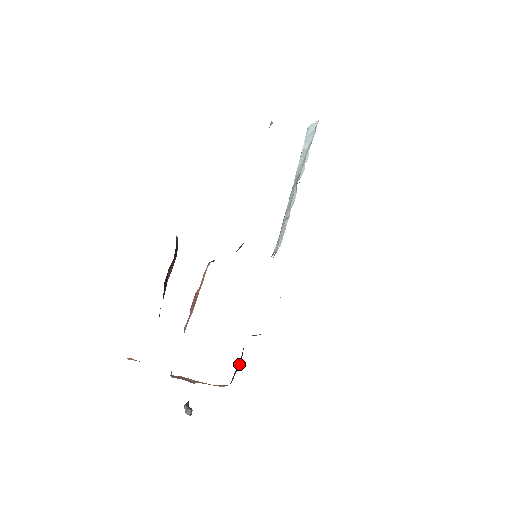
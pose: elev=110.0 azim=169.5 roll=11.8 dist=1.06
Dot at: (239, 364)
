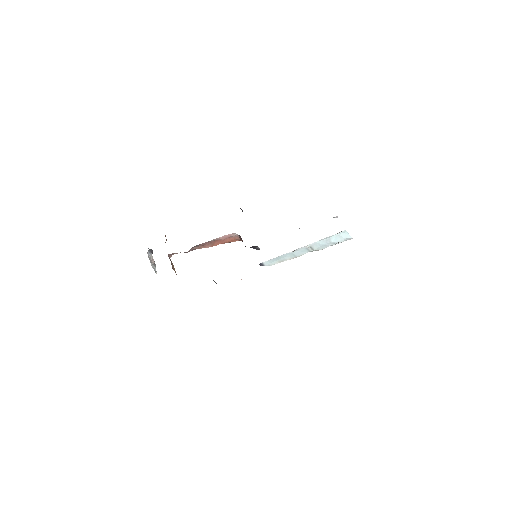
Dot at: occluded
